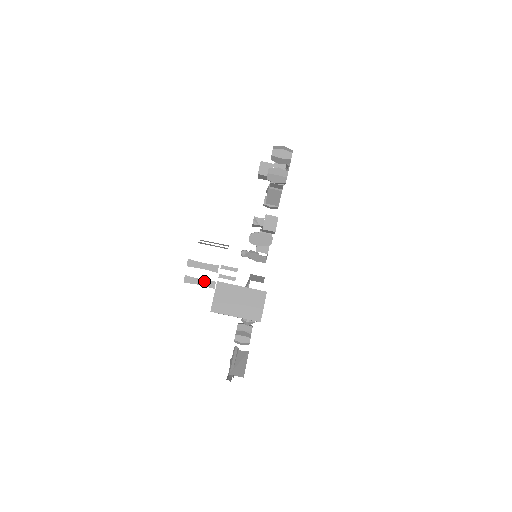
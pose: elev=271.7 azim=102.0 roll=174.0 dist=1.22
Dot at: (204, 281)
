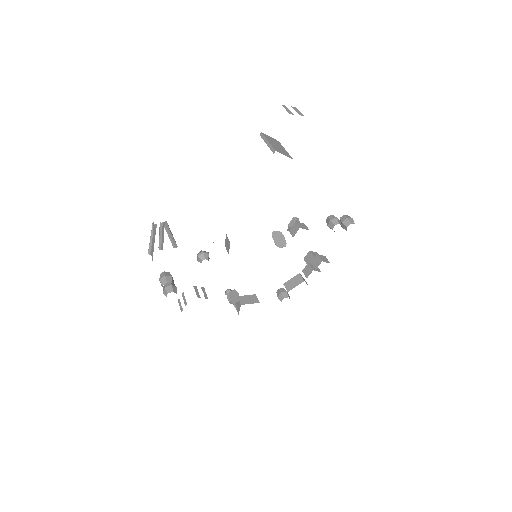
Dot at: (290, 111)
